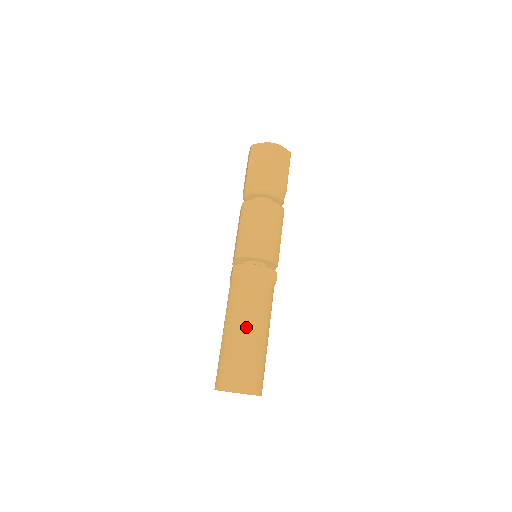
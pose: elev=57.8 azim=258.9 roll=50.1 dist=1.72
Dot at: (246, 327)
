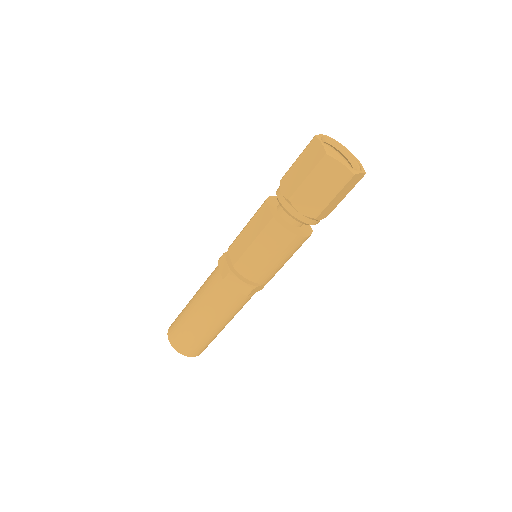
Dot at: (216, 324)
